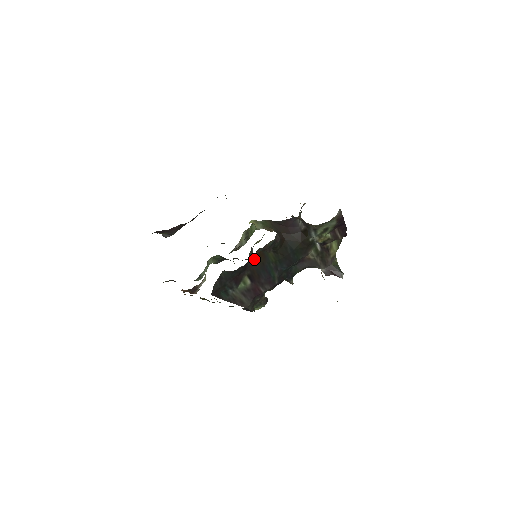
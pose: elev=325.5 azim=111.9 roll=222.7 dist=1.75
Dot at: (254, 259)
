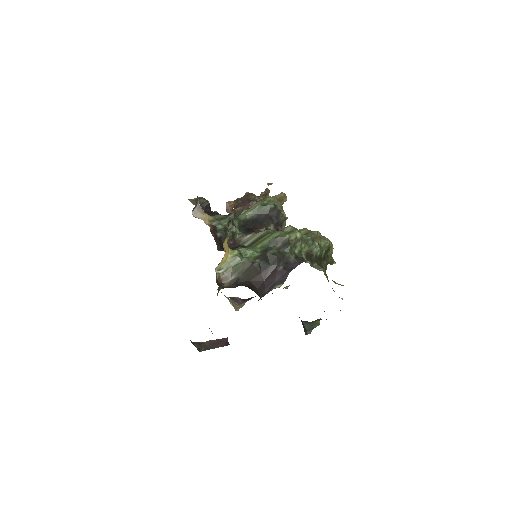
Dot at: occluded
